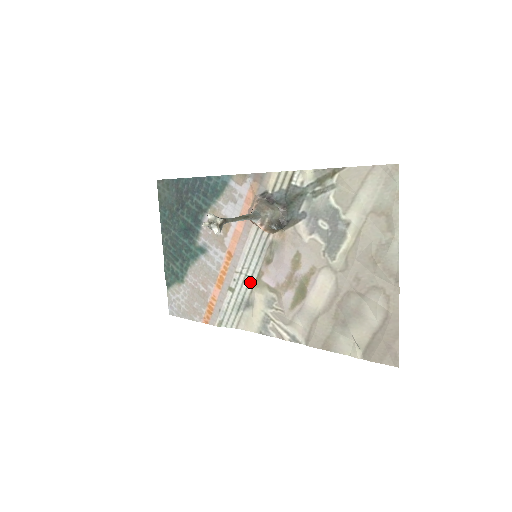
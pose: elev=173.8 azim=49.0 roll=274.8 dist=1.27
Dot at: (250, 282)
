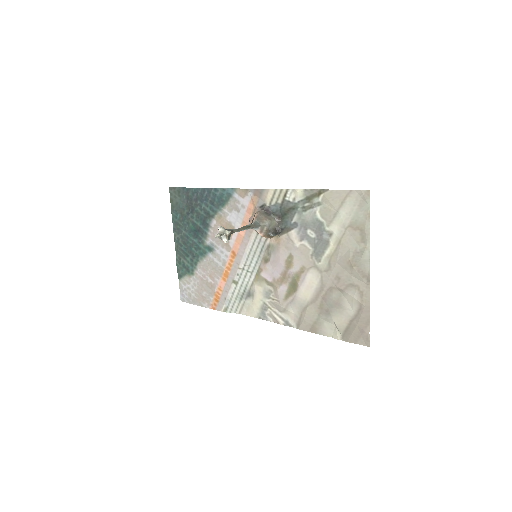
Dot at: (251, 277)
